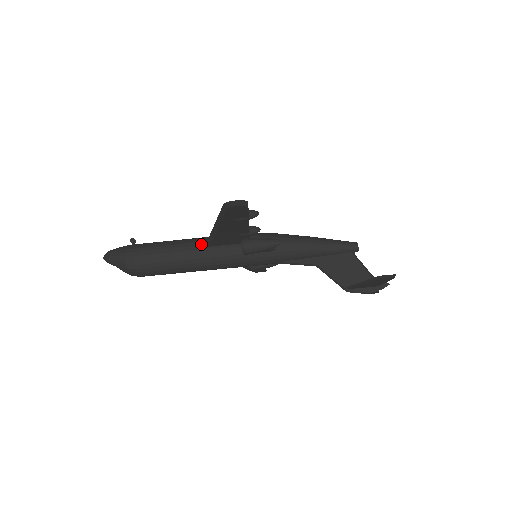
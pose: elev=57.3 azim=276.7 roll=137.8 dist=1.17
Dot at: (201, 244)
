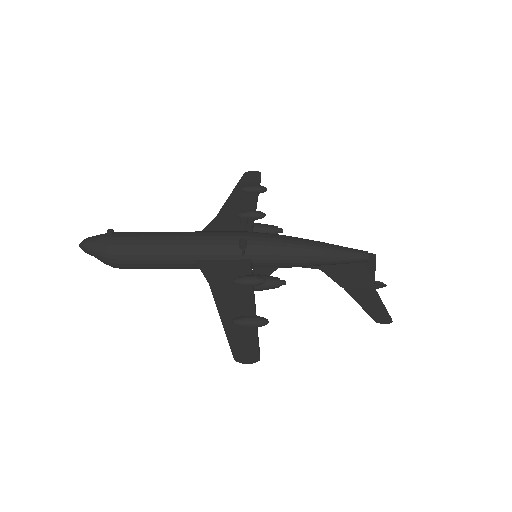
Dot at: (196, 262)
